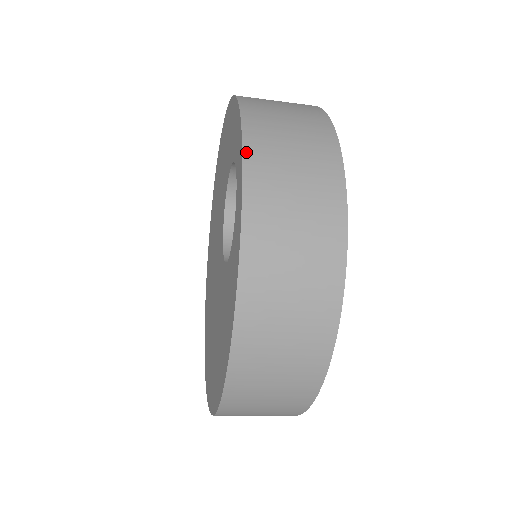
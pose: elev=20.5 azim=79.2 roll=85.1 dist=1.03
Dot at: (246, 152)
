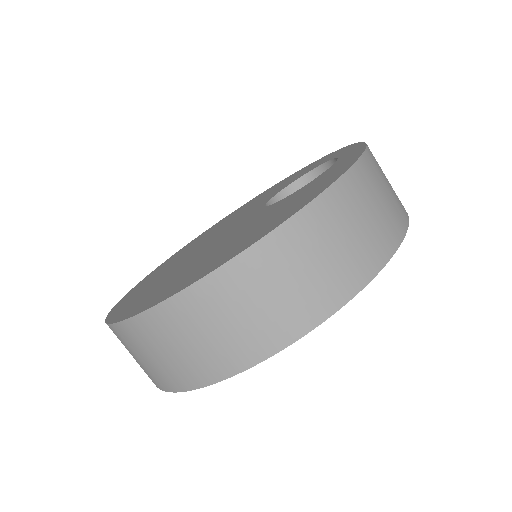
Dot at: occluded
